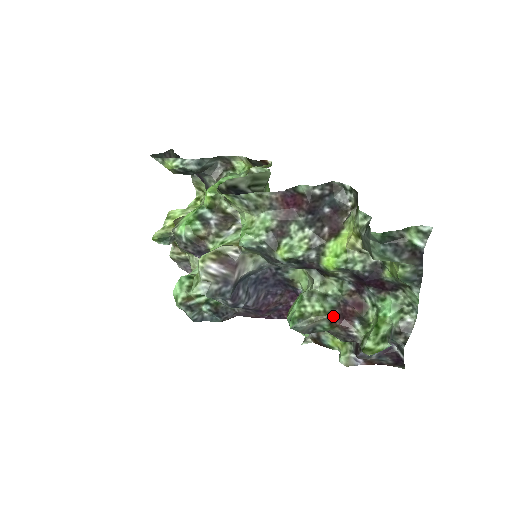
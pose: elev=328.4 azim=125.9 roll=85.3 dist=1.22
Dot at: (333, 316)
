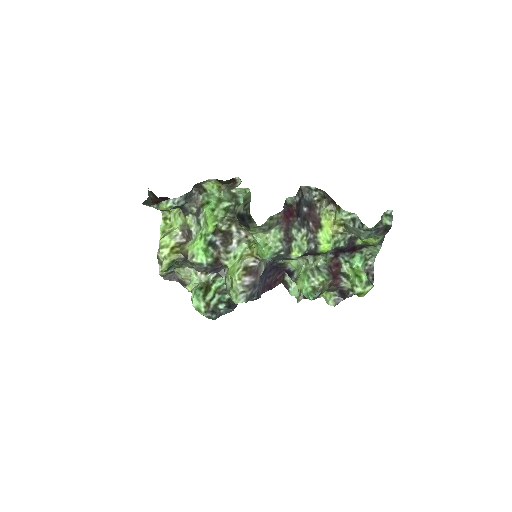
Dot at: (332, 281)
